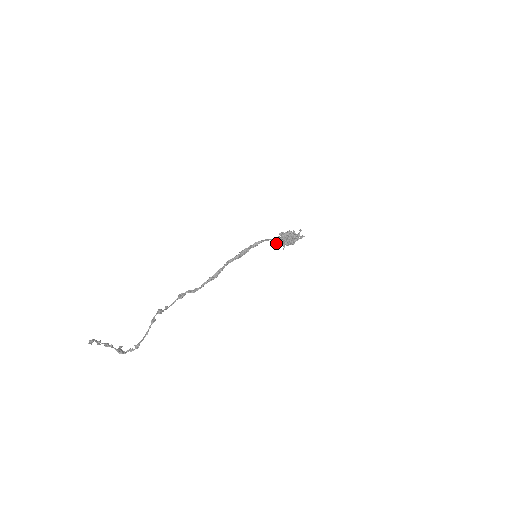
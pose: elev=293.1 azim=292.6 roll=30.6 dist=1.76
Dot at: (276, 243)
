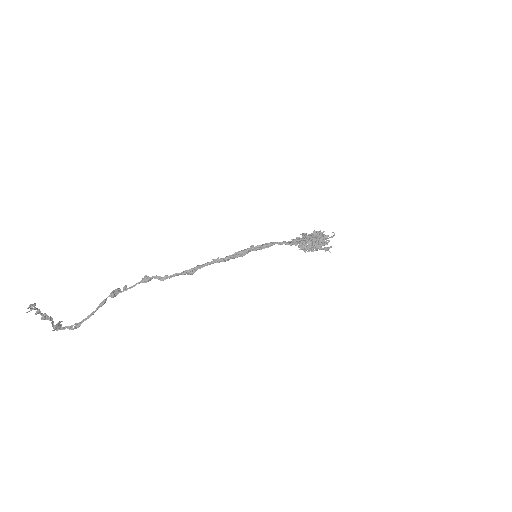
Dot at: (291, 245)
